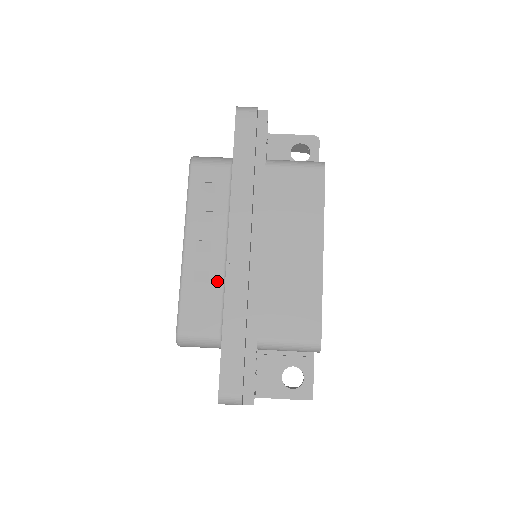
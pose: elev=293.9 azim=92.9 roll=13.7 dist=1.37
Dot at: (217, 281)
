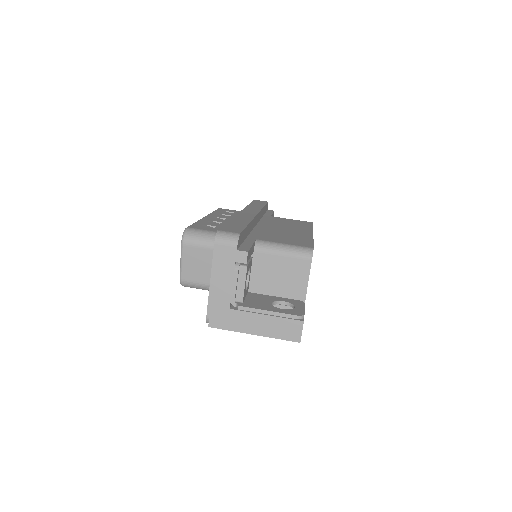
Dot at: occluded
